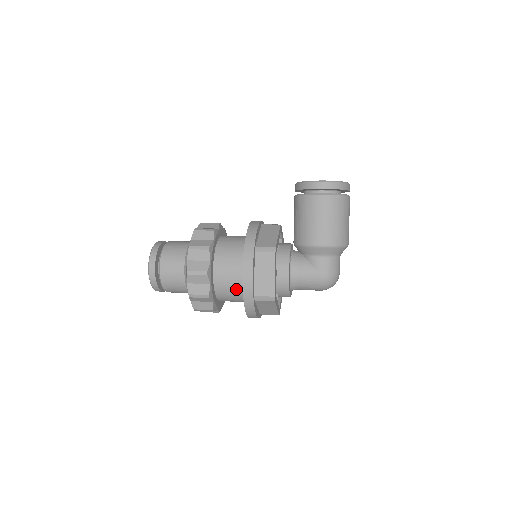
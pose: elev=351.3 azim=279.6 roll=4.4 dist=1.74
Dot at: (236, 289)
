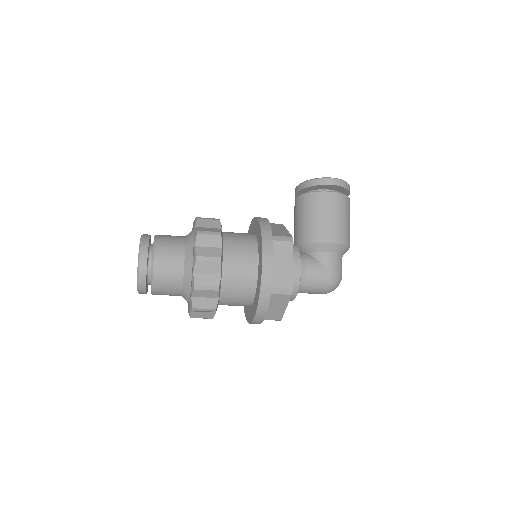
Dot at: (245, 284)
